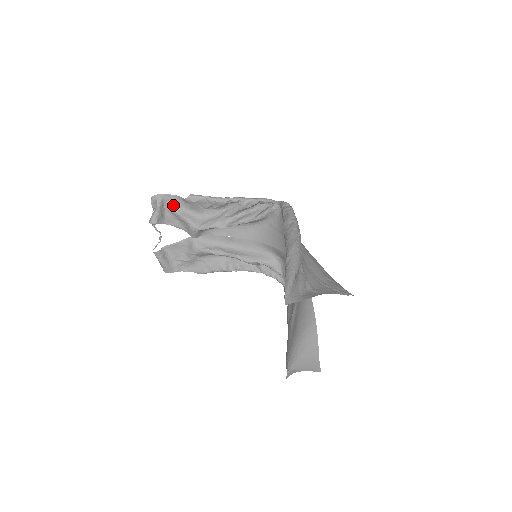
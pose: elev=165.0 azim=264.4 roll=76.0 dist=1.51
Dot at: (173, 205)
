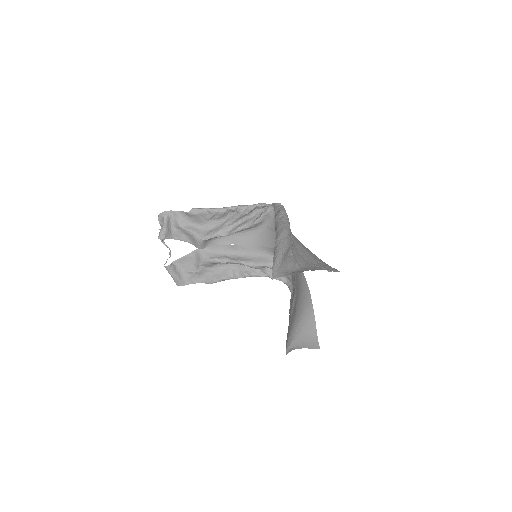
Dot at: (178, 220)
